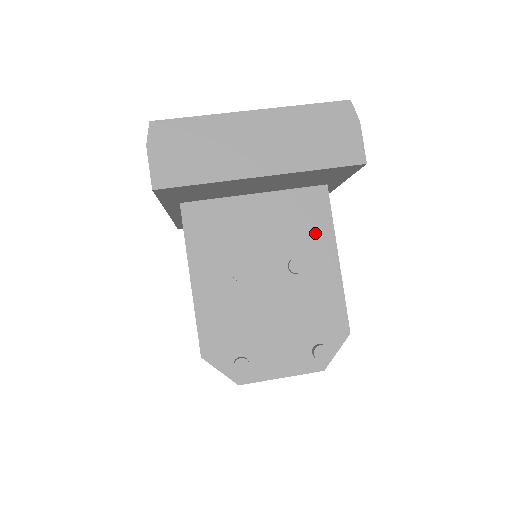
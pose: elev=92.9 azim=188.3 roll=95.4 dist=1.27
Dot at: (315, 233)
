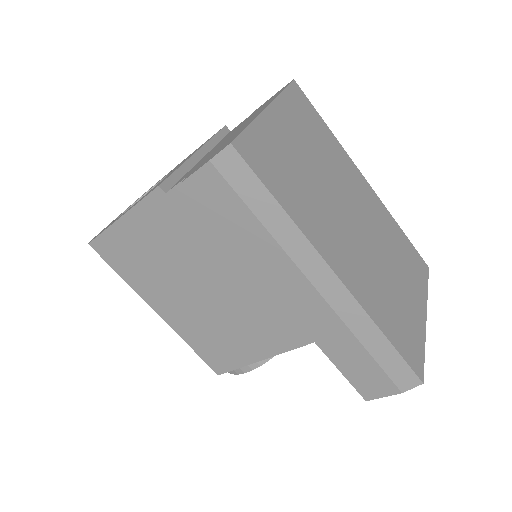
Dot at: occluded
